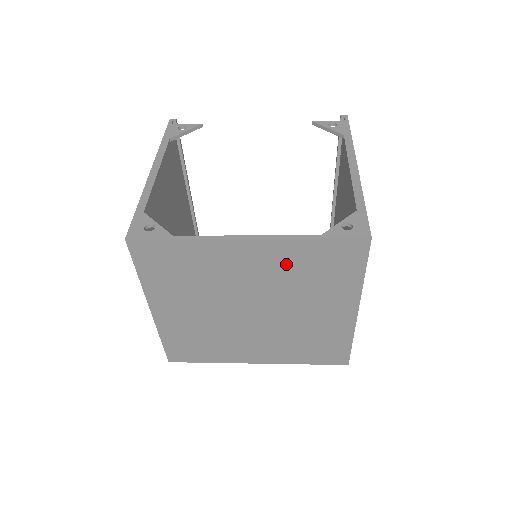
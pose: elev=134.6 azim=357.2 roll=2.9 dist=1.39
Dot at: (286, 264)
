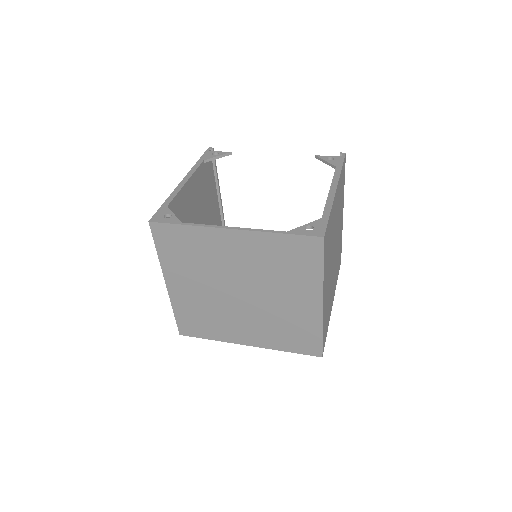
Dot at: (262, 254)
